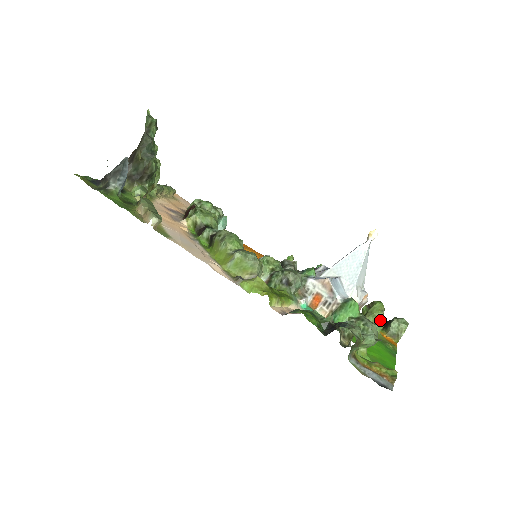
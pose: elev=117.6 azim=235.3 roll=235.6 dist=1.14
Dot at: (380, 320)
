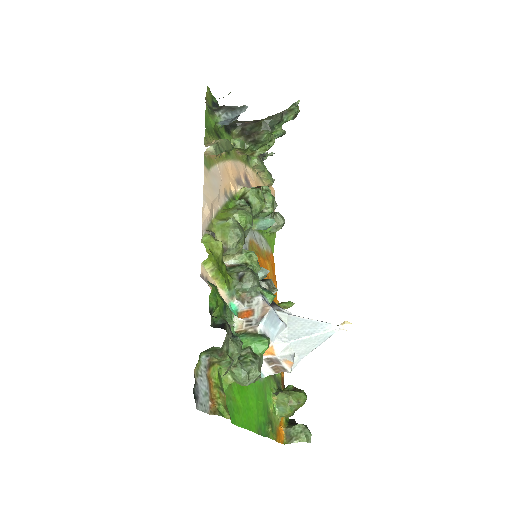
Dot at: (289, 406)
